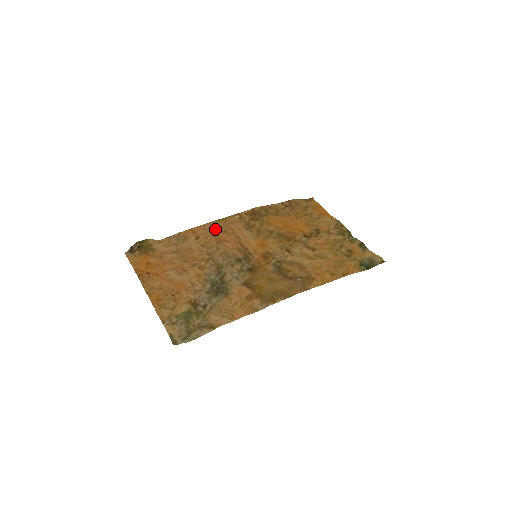
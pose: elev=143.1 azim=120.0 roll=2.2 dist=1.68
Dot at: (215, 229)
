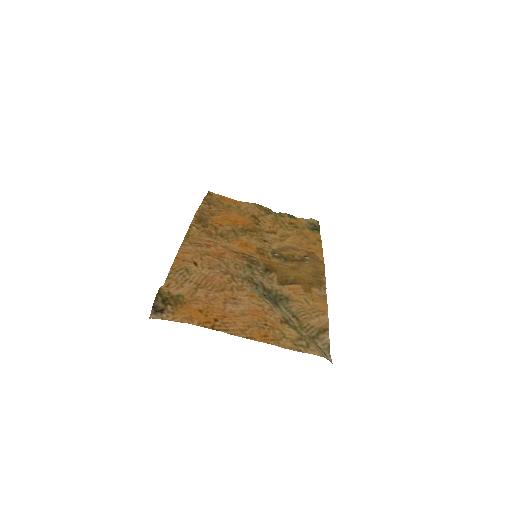
Dot at: (197, 248)
